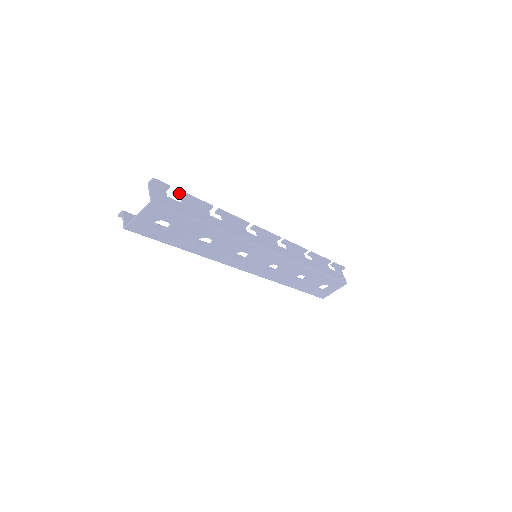
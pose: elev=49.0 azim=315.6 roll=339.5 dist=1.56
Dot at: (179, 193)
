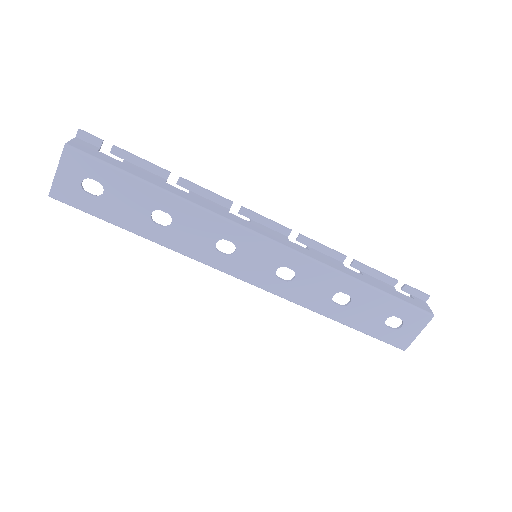
Dot at: (118, 151)
